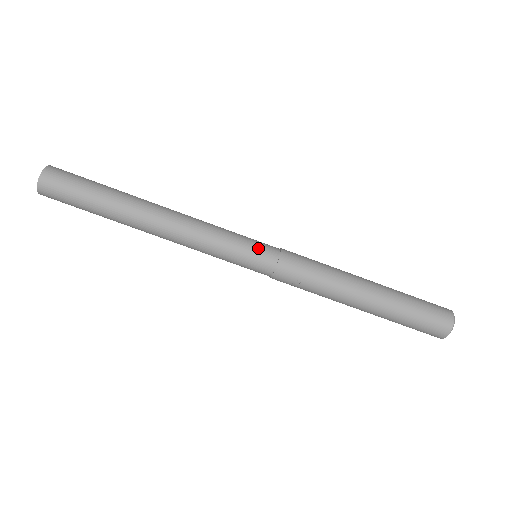
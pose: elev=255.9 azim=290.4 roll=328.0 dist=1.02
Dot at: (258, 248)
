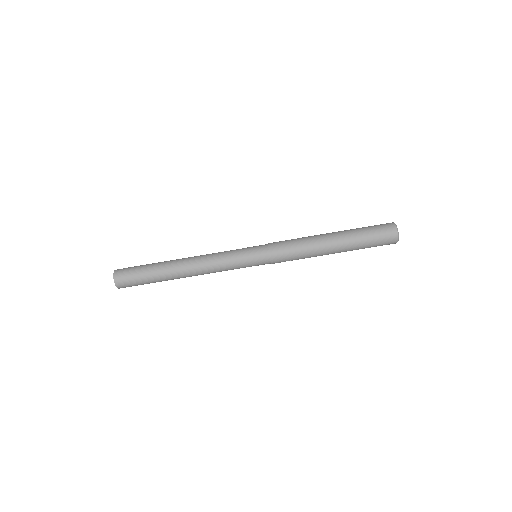
Dot at: (255, 258)
